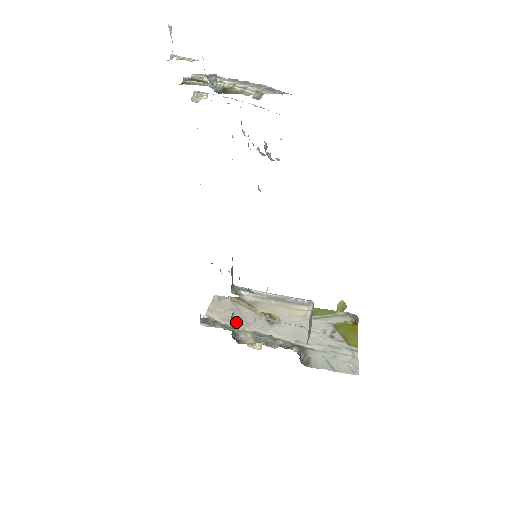
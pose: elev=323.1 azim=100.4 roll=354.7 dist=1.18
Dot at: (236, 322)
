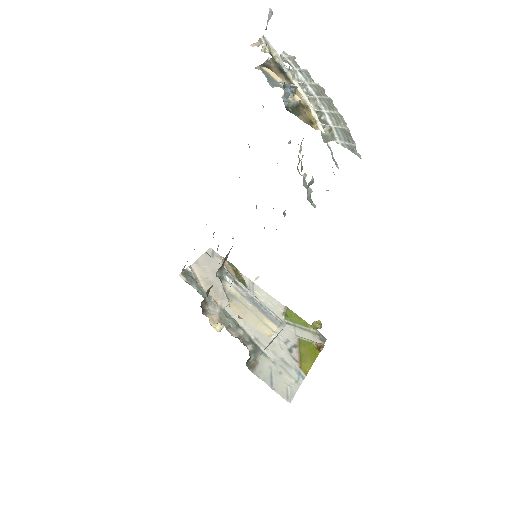
Dot at: (214, 289)
